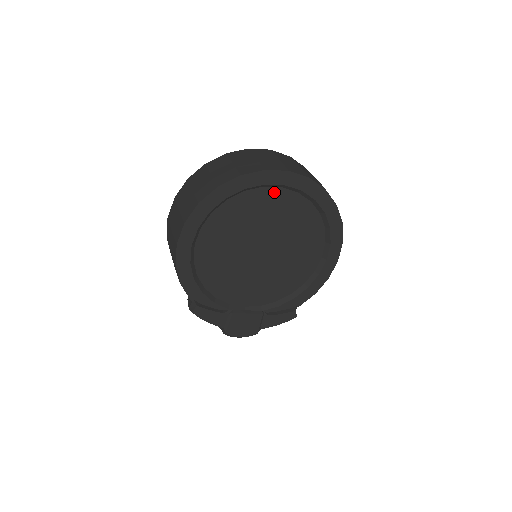
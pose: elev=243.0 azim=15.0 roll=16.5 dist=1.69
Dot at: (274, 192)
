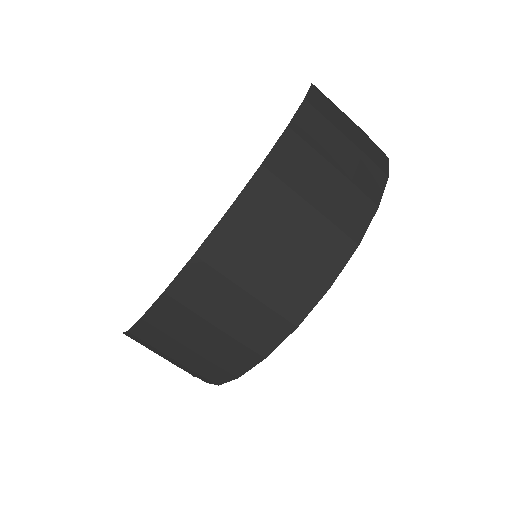
Dot at: occluded
